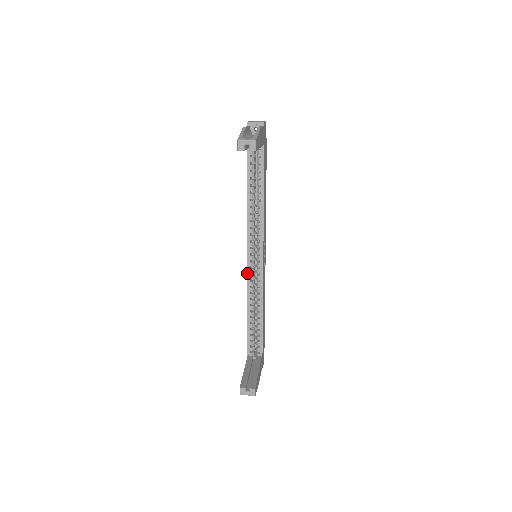
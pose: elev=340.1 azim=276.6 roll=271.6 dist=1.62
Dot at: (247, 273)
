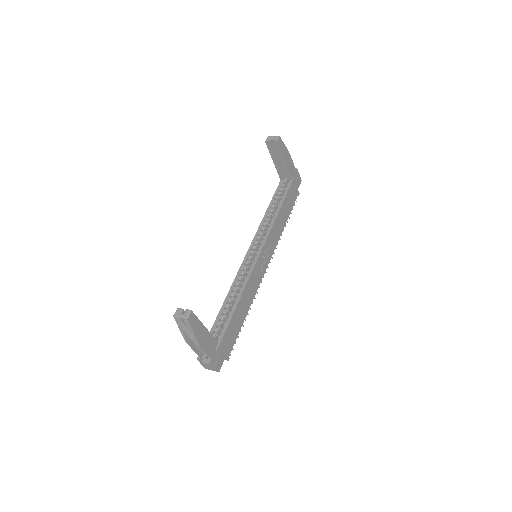
Dot at: (242, 263)
